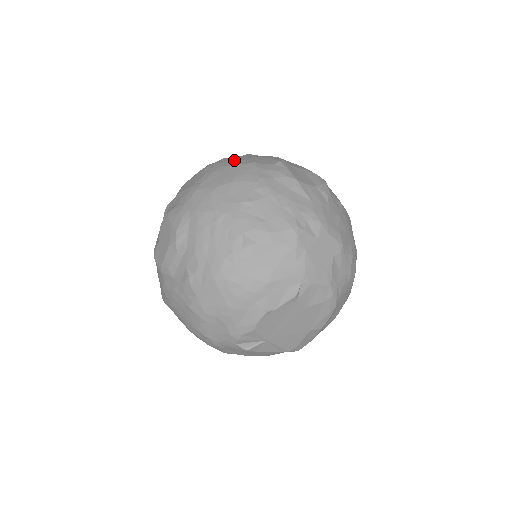
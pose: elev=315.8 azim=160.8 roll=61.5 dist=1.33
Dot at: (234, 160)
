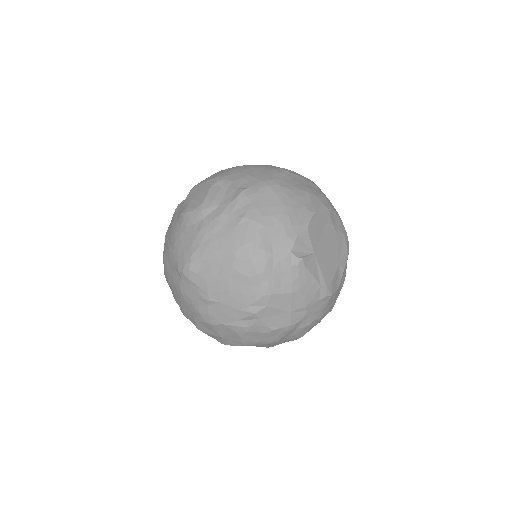
Dot at: occluded
